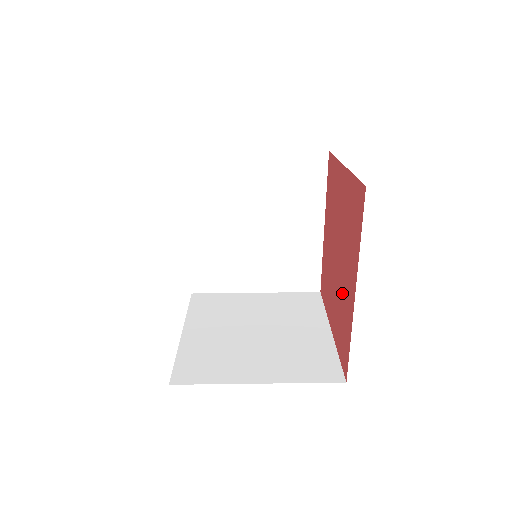
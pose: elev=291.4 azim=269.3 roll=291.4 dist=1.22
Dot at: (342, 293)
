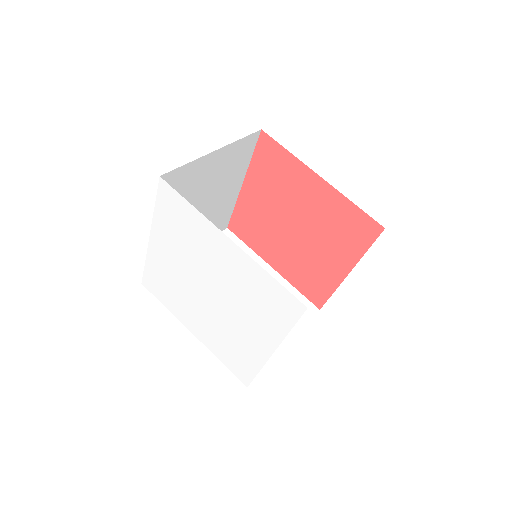
Dot at: (320, 218)
